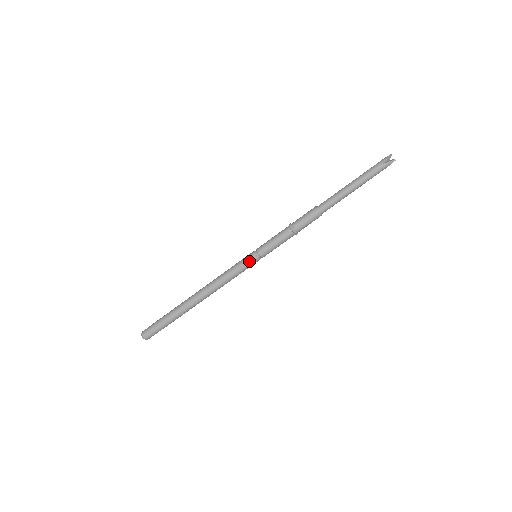
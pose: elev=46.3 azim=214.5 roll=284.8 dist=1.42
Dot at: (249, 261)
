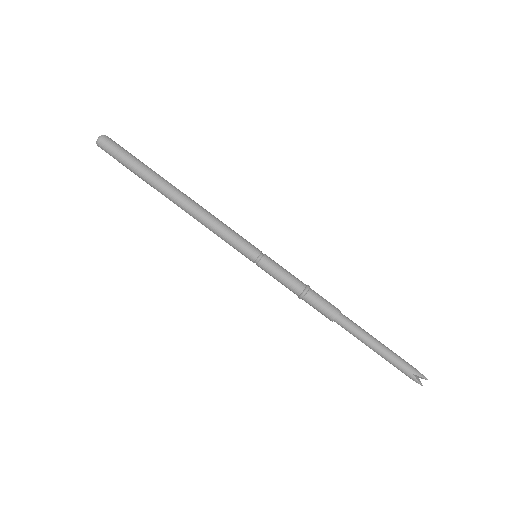
Dot at: (247, 251)
